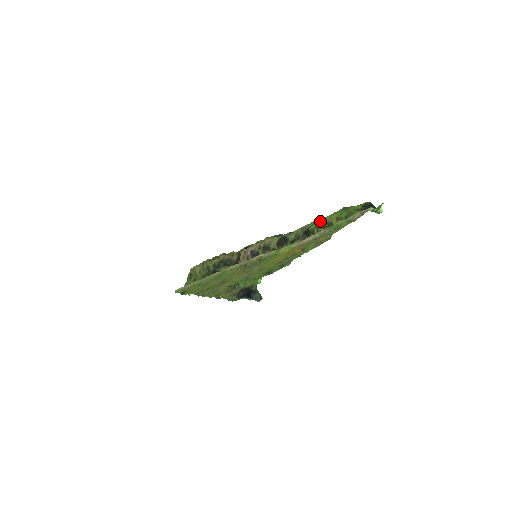
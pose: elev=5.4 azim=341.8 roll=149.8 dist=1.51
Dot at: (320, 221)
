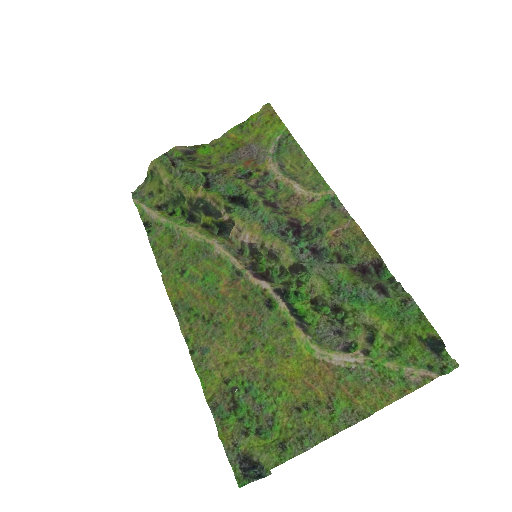
Dot at: (361, 309)
